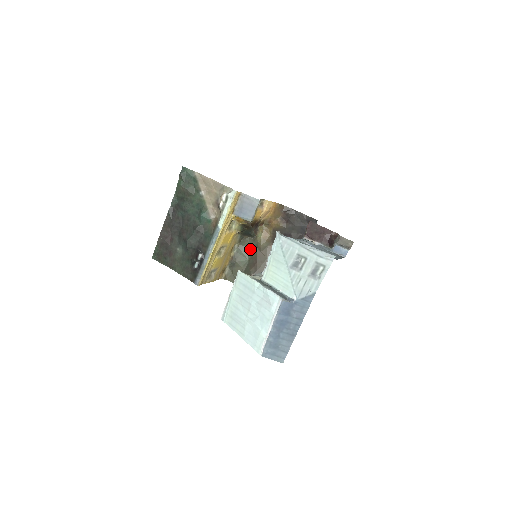
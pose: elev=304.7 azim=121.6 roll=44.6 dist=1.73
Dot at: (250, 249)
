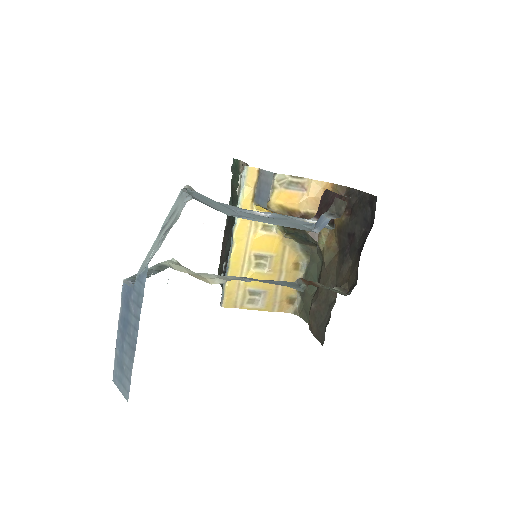
Dot at: (319, 266)
